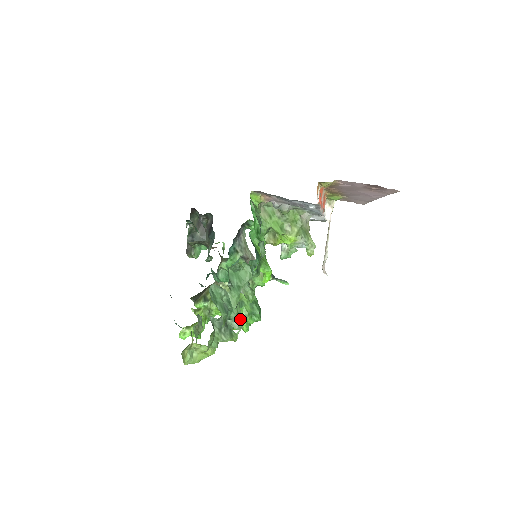
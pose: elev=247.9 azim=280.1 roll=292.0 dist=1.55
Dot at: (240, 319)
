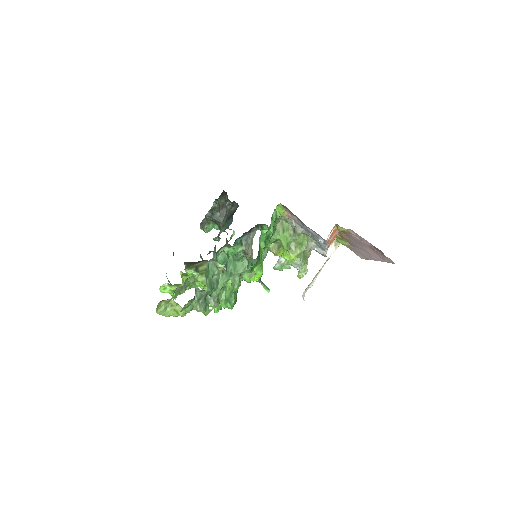
Dot at: (219, 300)
